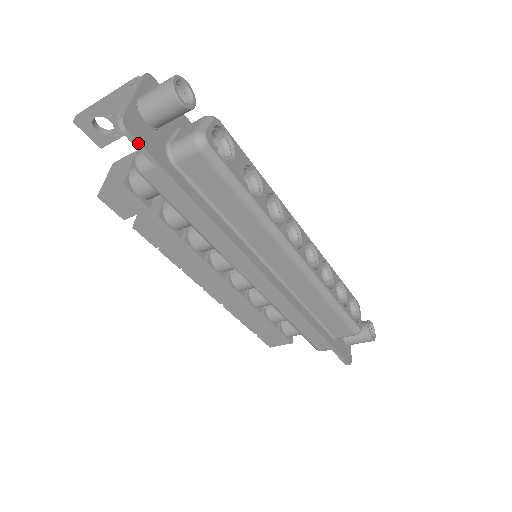
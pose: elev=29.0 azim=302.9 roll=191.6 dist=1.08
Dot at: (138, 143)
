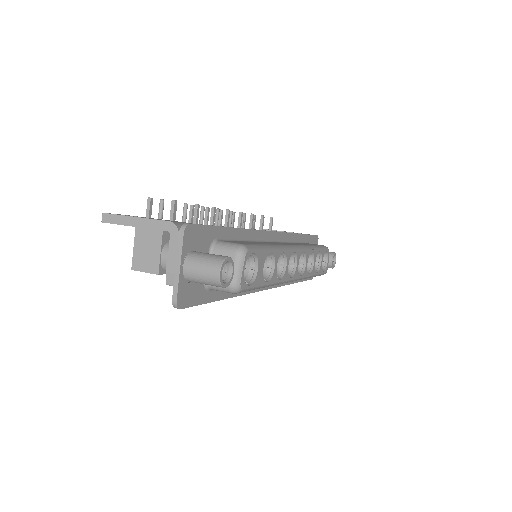
Dot at: (187, 307)
